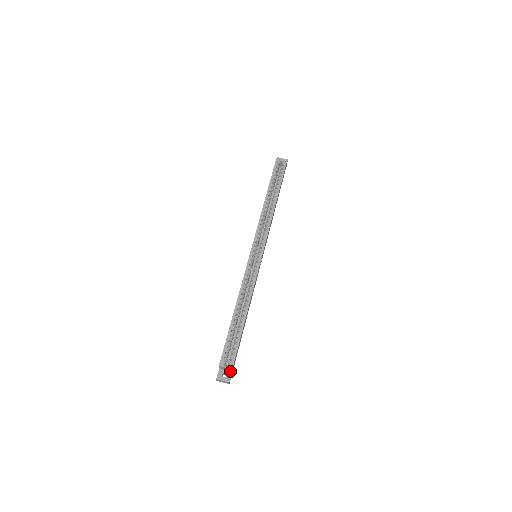
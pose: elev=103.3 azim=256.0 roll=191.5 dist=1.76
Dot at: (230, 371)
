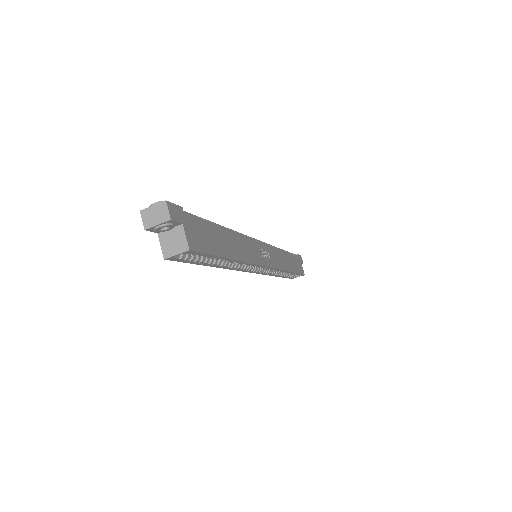
Dot at: occluded
